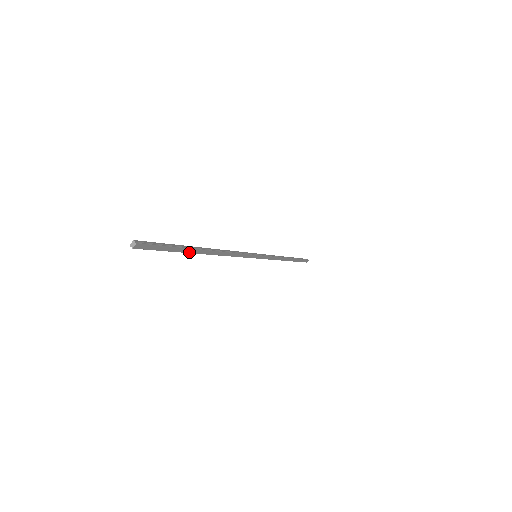
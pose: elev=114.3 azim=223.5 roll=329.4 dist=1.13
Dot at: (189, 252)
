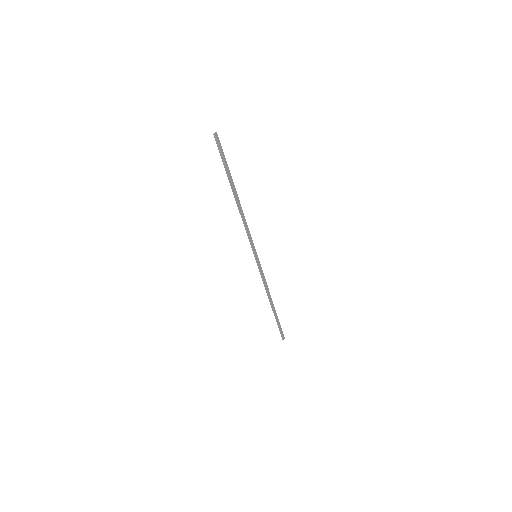
Dot at: (231, 181)
